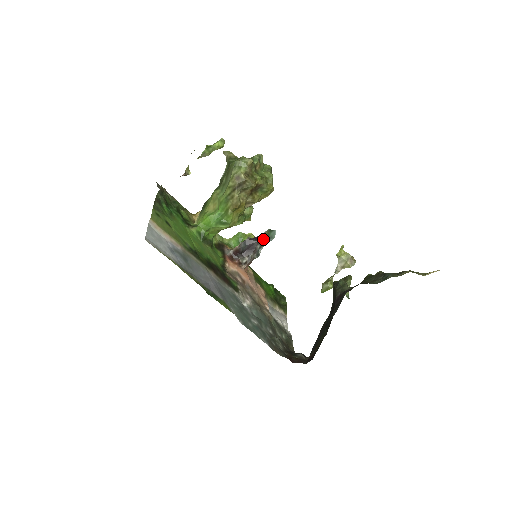
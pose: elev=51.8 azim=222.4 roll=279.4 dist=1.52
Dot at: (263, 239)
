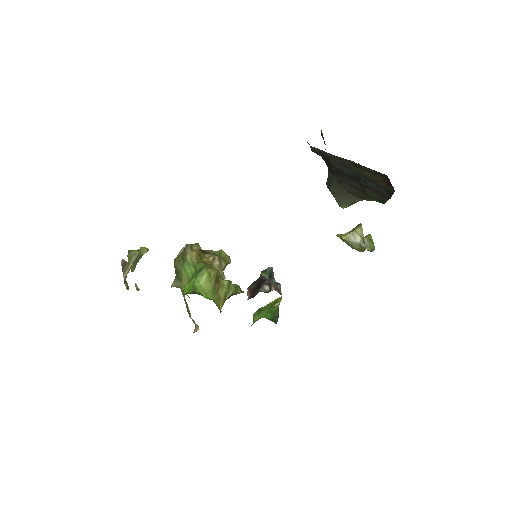
Dot at: occluded
